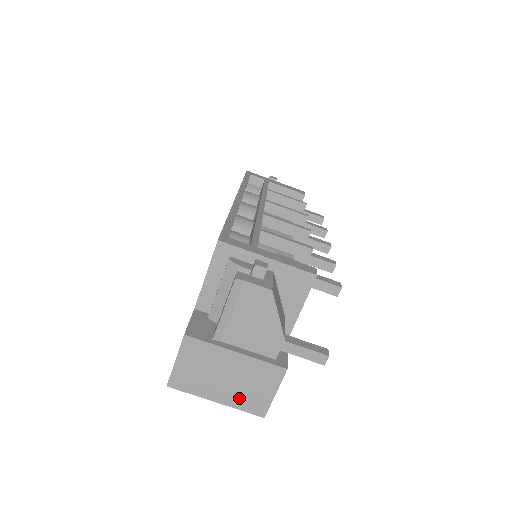
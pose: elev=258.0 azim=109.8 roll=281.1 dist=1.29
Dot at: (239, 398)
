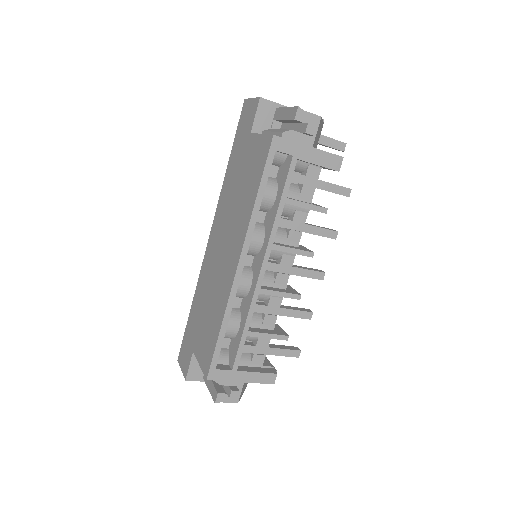
Dot at: occluded
